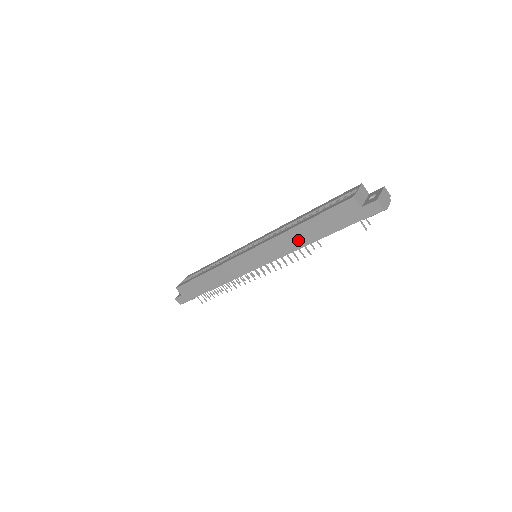
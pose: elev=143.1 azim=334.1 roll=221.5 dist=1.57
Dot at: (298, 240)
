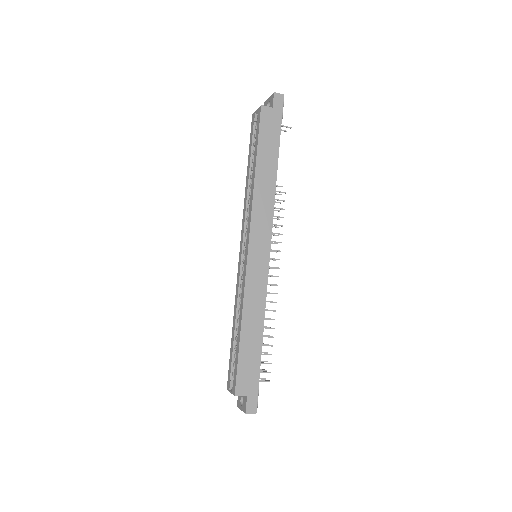
Dot at: (267, 184)
